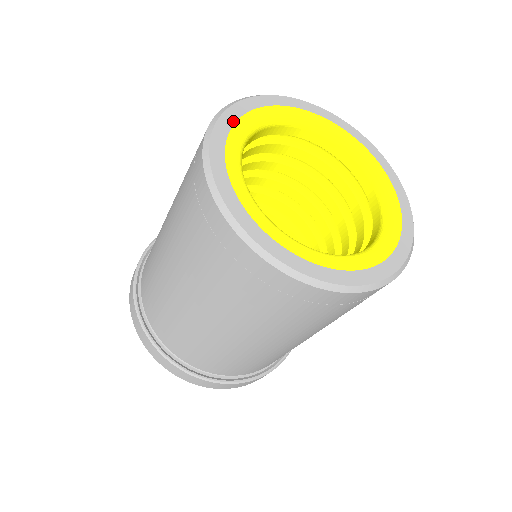
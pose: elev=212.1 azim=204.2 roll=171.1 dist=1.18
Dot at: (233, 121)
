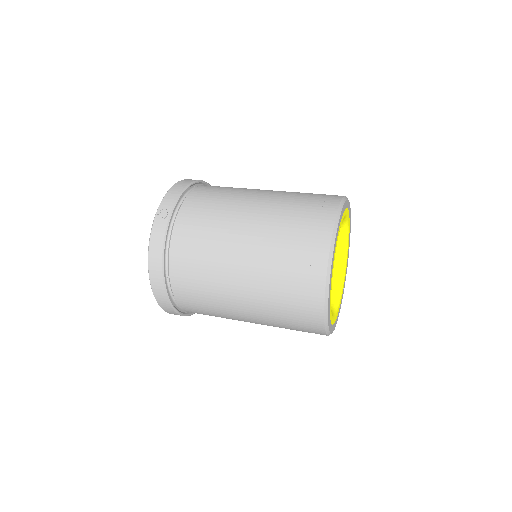
Dot at: occluded
